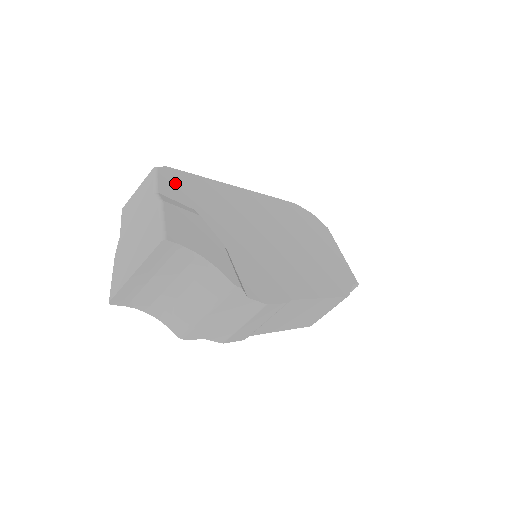
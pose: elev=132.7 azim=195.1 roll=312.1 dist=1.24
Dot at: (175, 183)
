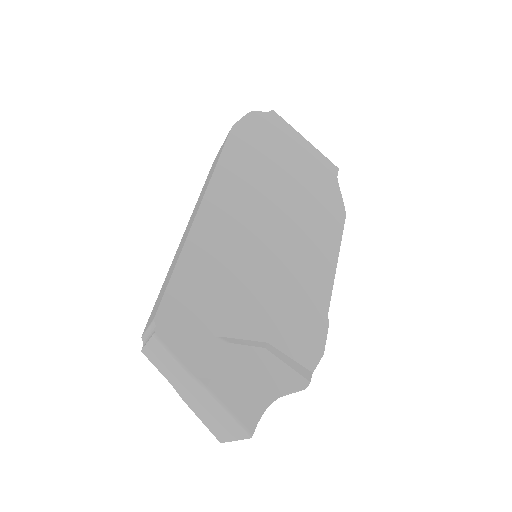
Dot at: (179, 328)
